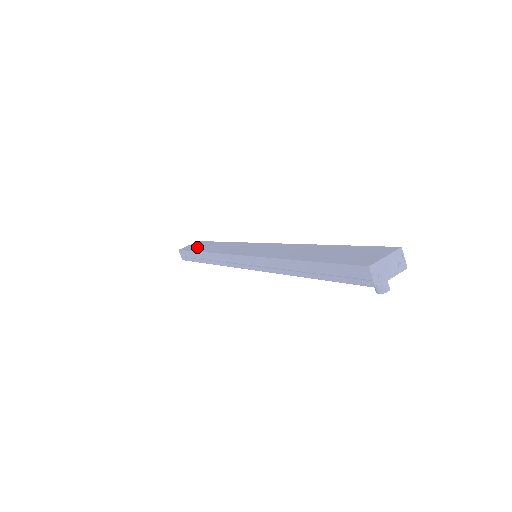
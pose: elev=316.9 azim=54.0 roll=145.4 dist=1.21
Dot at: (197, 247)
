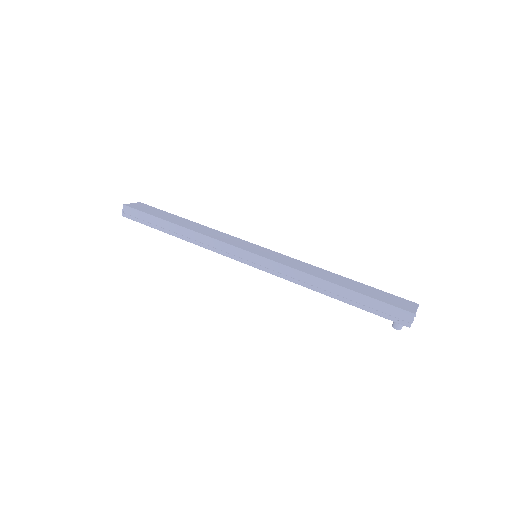
Dot at: (156, 213)
